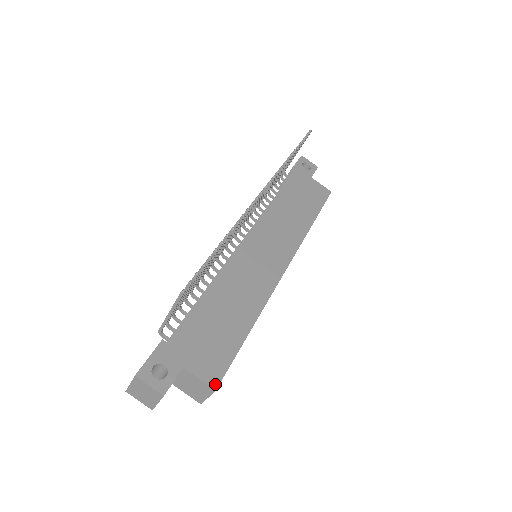
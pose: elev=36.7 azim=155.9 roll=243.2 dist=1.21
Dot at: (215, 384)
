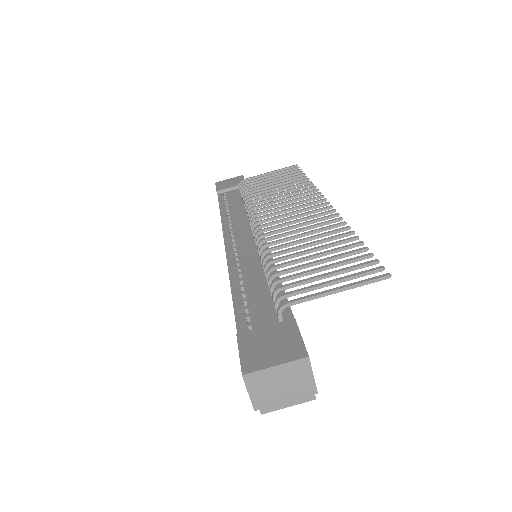
Dot at: occluded
